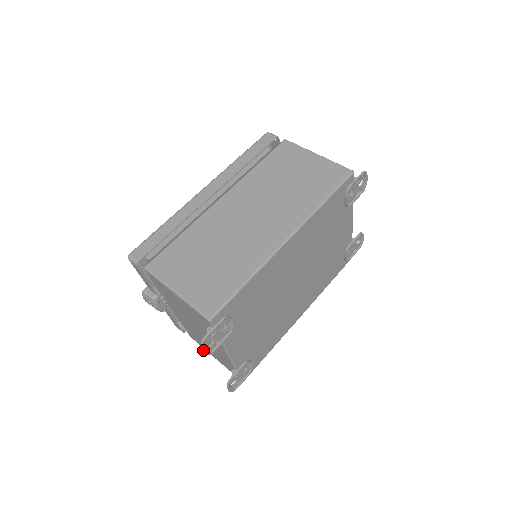
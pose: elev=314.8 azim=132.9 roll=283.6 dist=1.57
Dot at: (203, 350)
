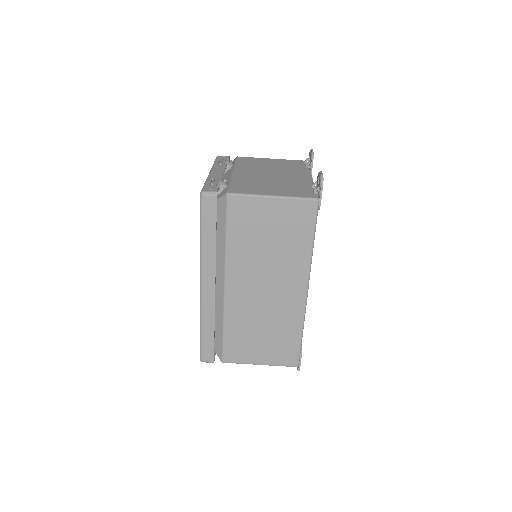
Dot at: occluded
